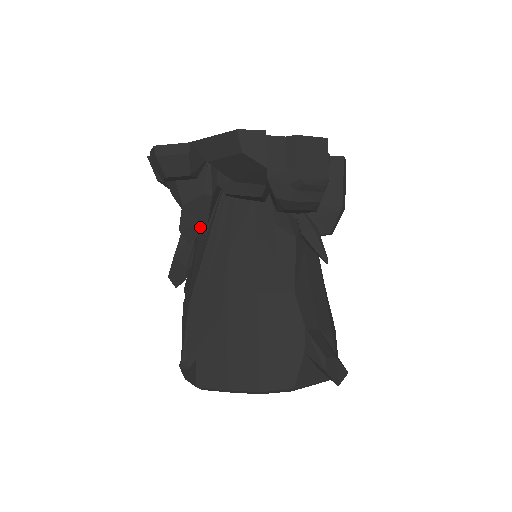
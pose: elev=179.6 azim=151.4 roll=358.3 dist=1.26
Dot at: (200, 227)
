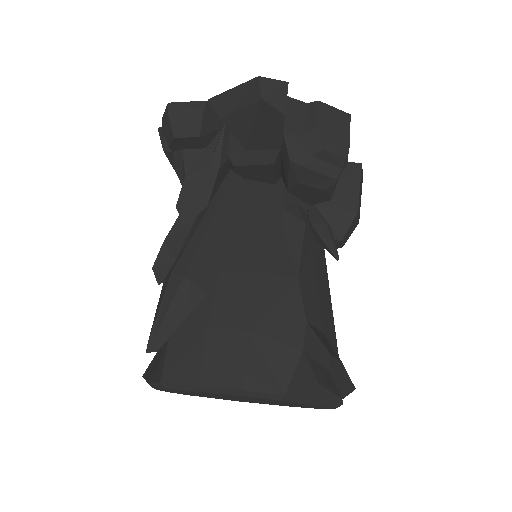
Dot at: (200, 206)
